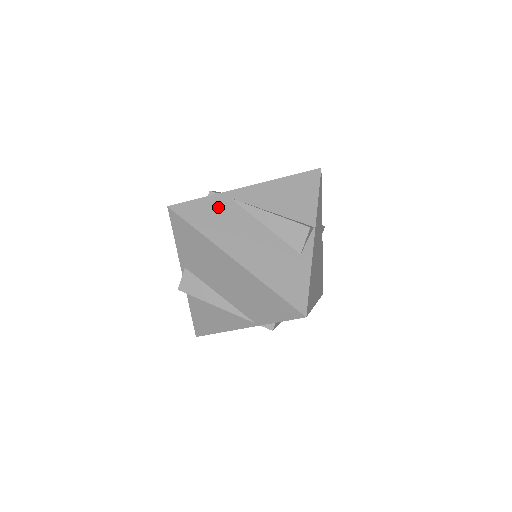
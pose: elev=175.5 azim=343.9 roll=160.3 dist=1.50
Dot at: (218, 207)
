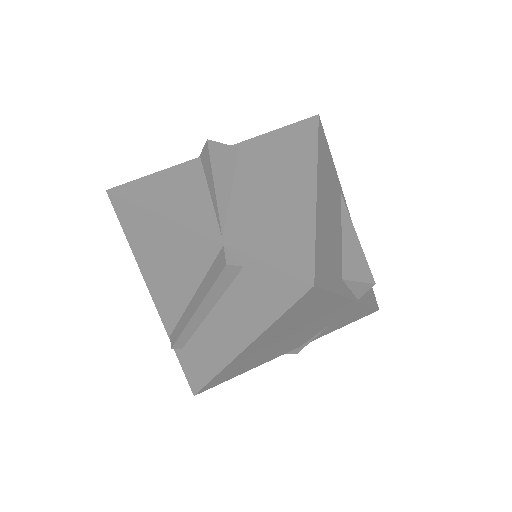
Dot at: (334, 175)
